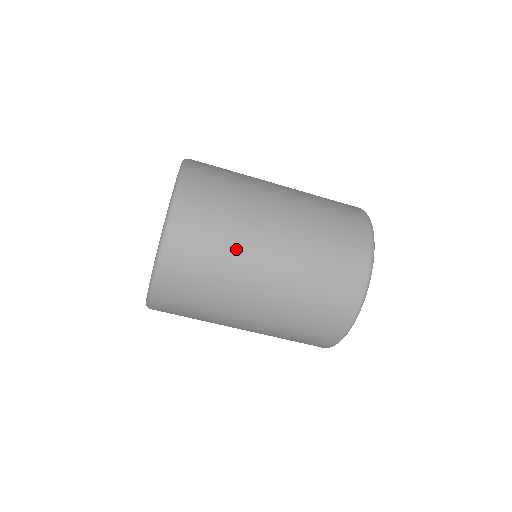
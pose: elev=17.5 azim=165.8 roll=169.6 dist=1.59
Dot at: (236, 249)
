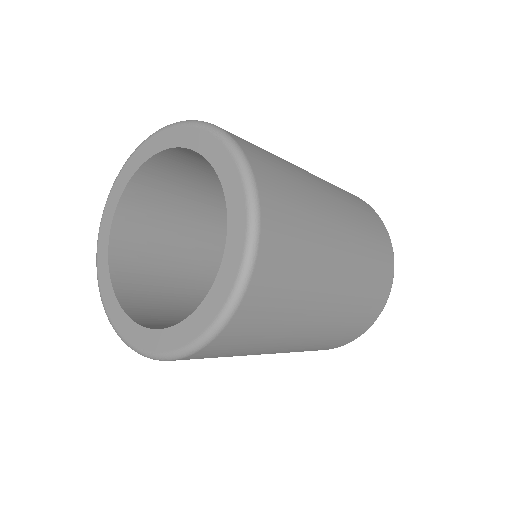
Dot at: (304, 184)
